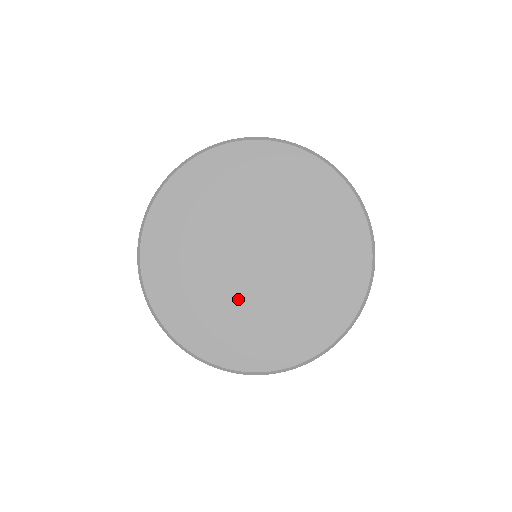
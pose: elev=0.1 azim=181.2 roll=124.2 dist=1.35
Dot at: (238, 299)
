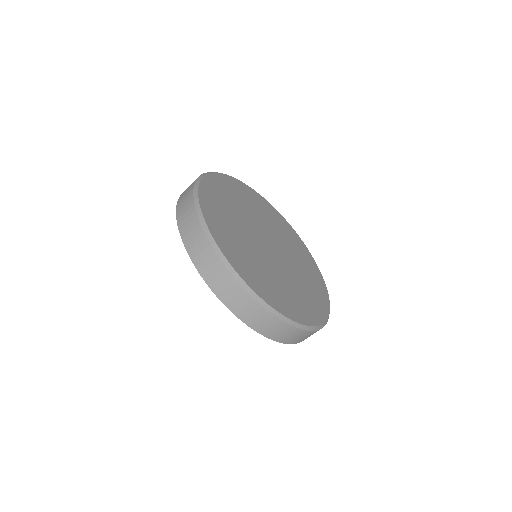
Dot at: (285, 276)
